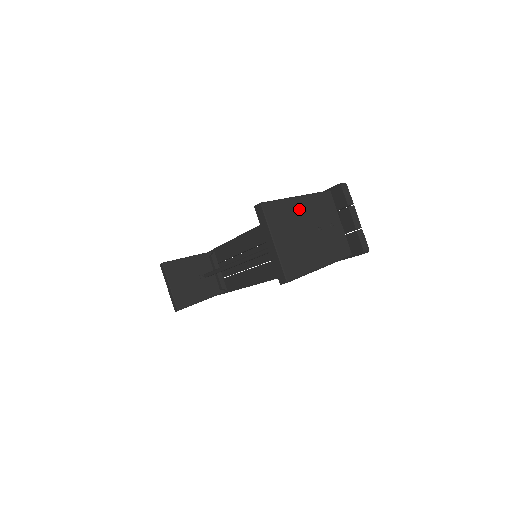
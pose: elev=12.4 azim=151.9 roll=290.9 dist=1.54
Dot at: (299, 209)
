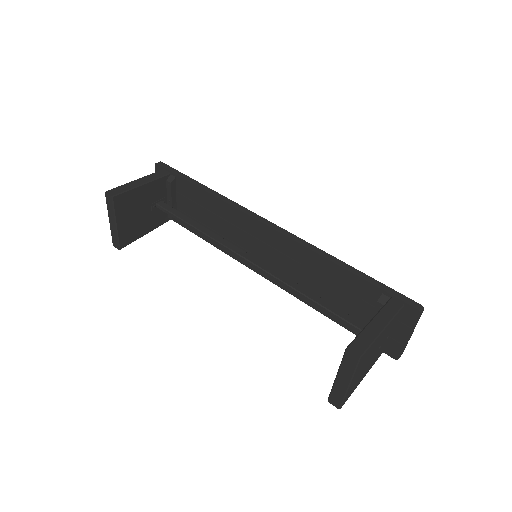
Dot at: (379, 341)
